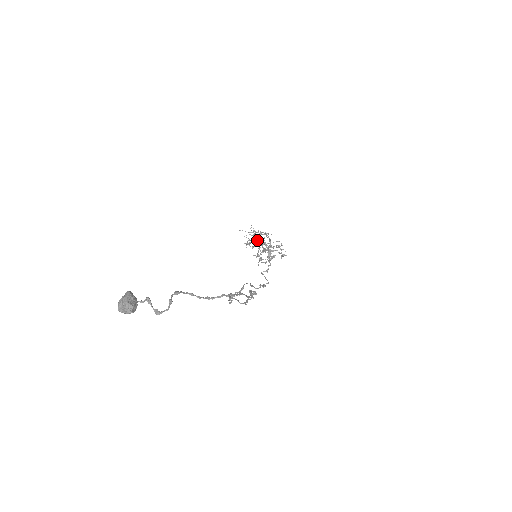
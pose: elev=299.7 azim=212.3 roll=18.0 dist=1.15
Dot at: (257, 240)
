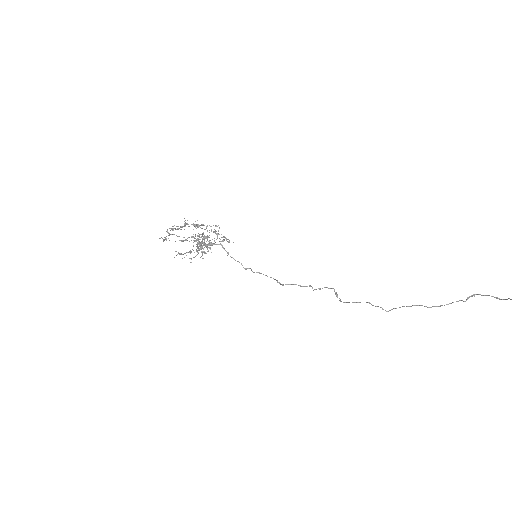
Dot at: occluded
